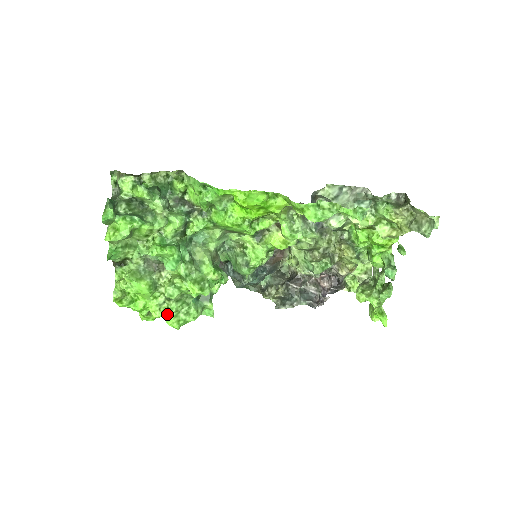
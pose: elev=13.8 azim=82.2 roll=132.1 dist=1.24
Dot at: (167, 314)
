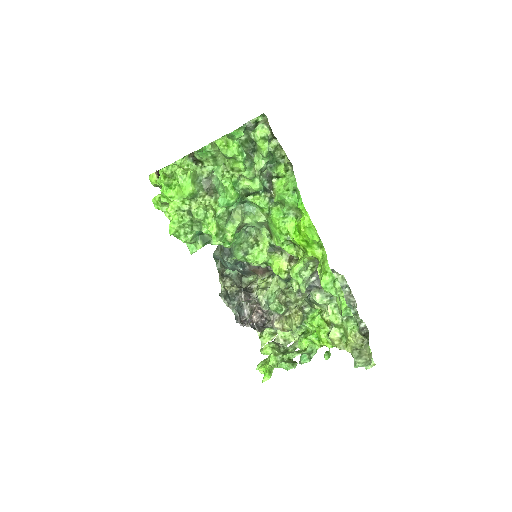
Dot at: (178, 219)
